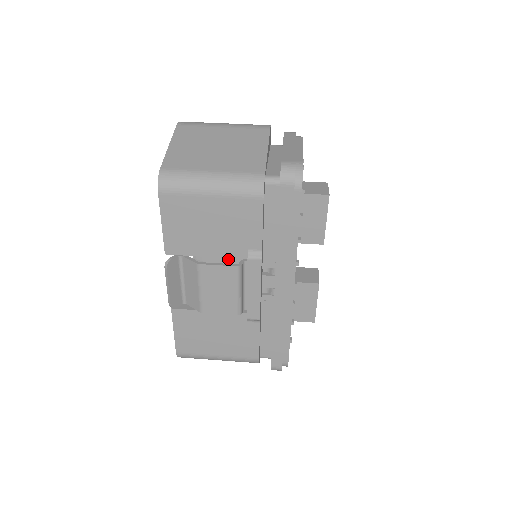
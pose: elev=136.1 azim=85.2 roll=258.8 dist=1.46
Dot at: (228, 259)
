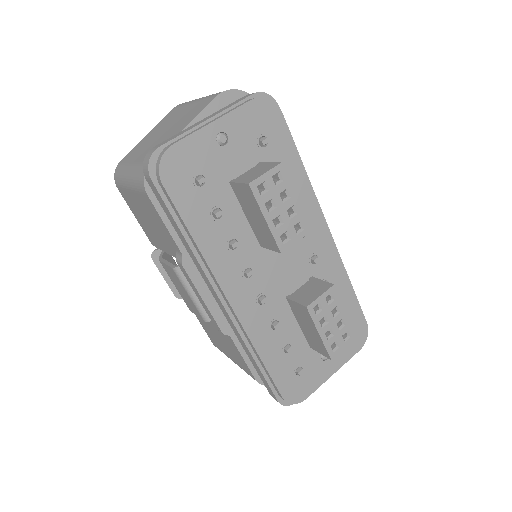
Dot at: occluded
